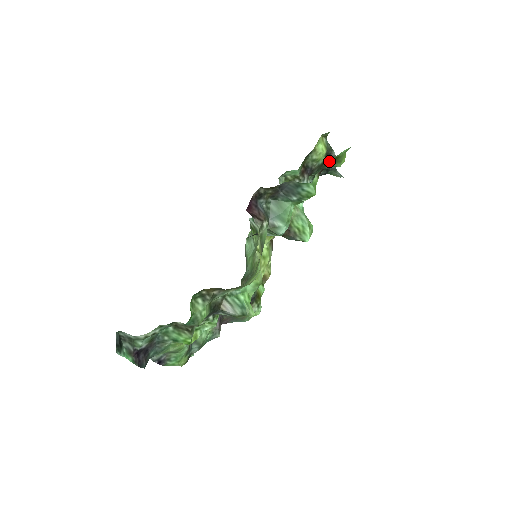
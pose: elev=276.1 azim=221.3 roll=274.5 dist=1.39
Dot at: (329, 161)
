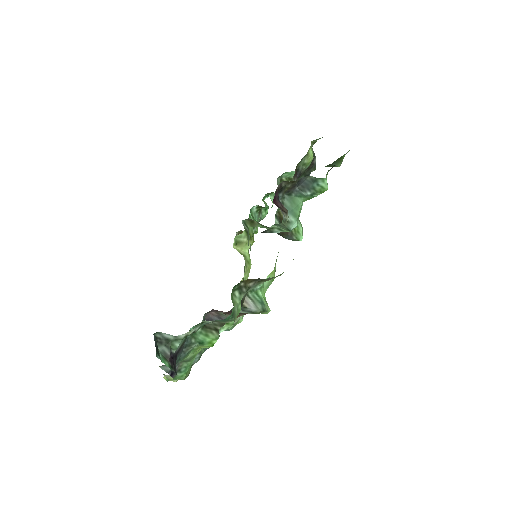
Dot at: occluded
